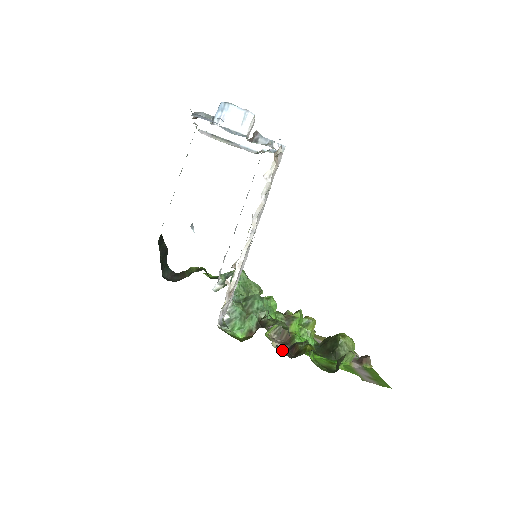
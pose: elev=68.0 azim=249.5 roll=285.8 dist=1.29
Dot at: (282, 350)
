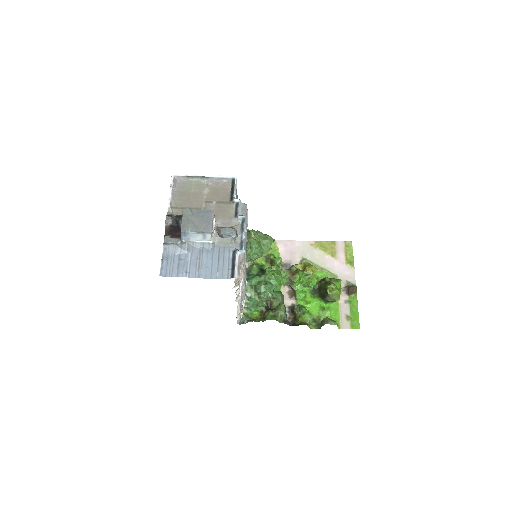
Dot at: (286, 311)
